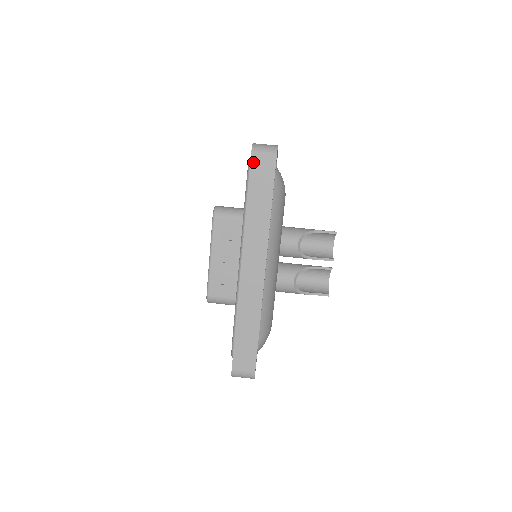
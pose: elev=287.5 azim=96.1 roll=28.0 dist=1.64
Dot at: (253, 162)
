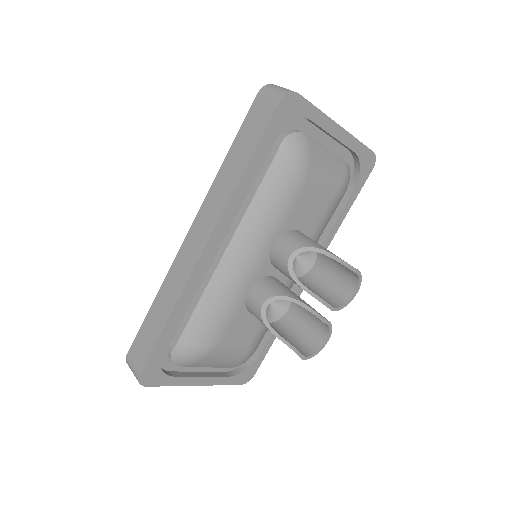
Dot at: (255, 103)
